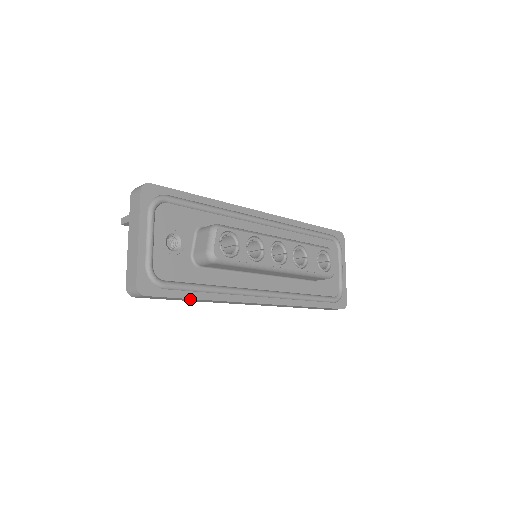
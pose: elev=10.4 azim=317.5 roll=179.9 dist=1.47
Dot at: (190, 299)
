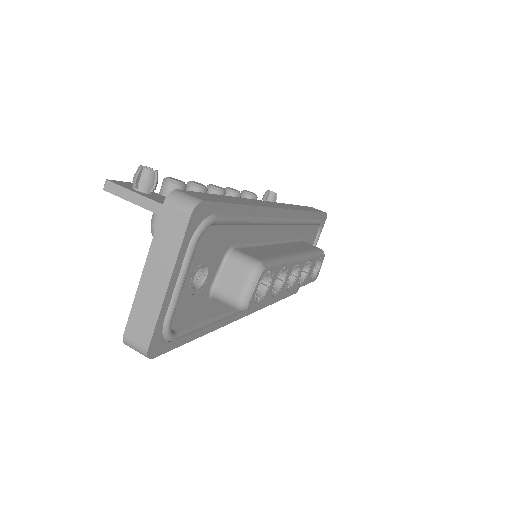
Dot at: occluded
